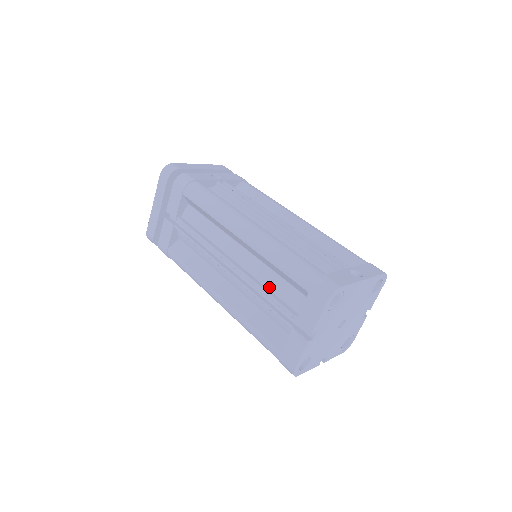
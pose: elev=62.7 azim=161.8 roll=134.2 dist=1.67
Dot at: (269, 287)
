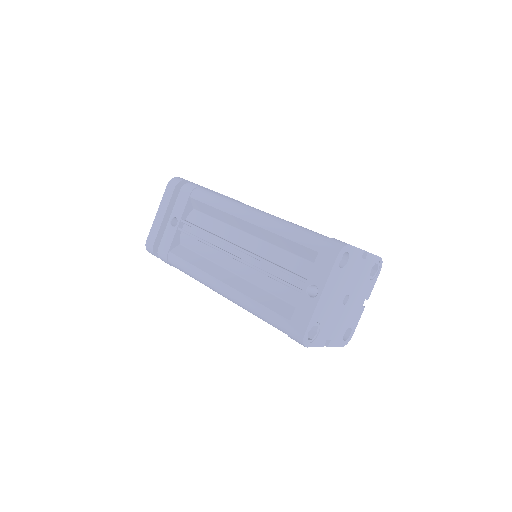
Dot at: occluded
